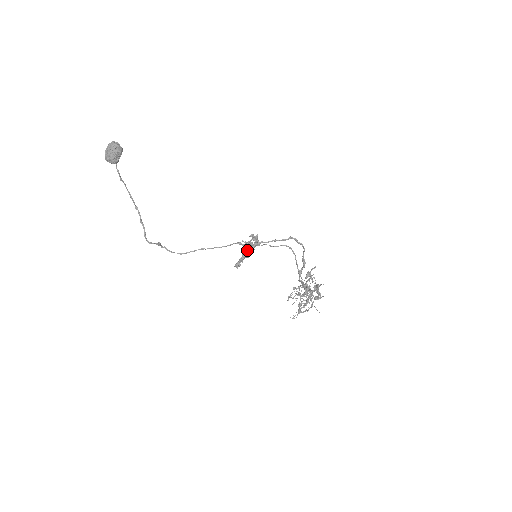
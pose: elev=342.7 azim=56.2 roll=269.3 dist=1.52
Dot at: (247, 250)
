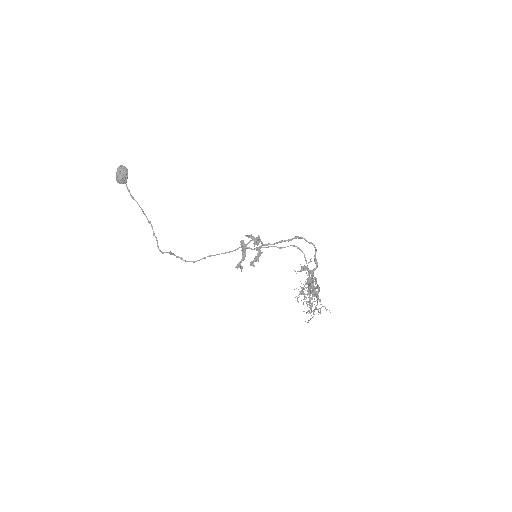
Dot at: (242, 249)
